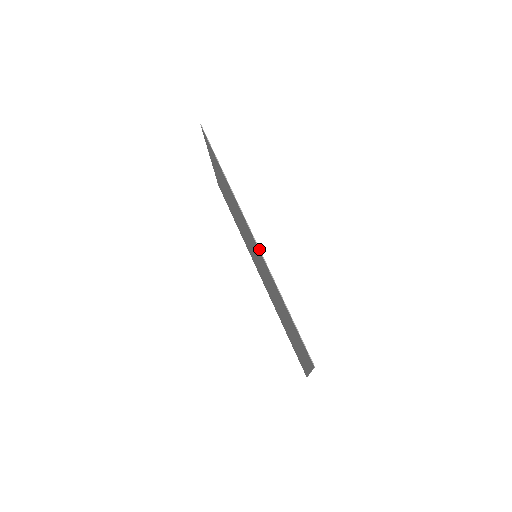
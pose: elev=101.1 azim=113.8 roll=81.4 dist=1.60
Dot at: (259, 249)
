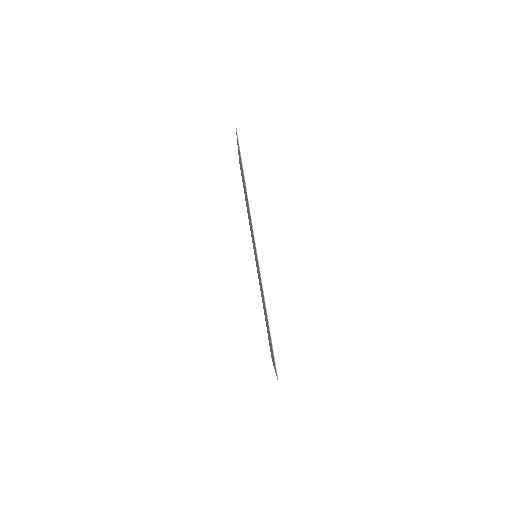
Dot at: (259, 268)
